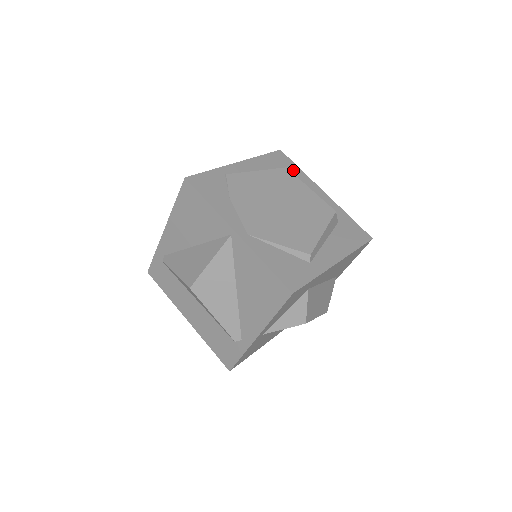
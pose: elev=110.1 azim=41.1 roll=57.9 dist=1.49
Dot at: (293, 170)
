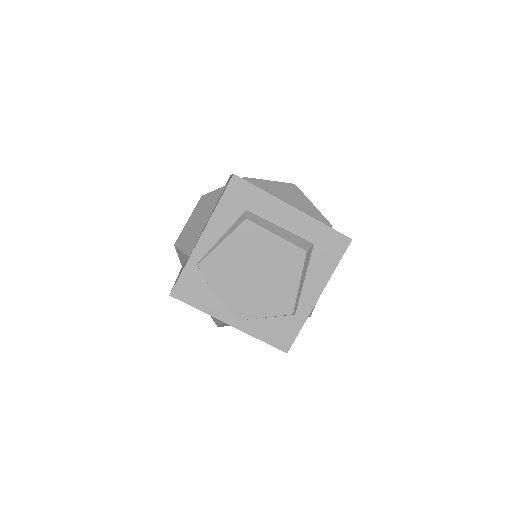
Dot at: (255, 199)
